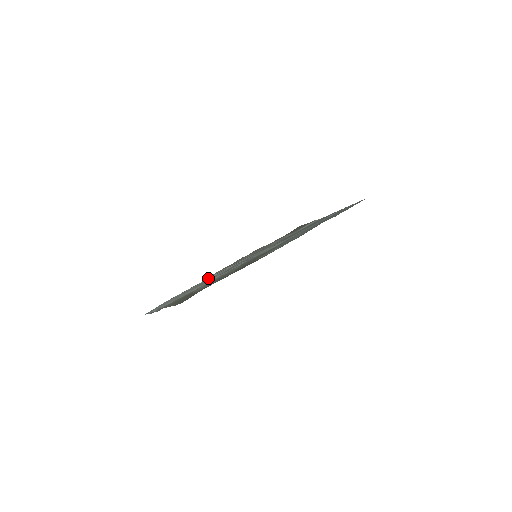
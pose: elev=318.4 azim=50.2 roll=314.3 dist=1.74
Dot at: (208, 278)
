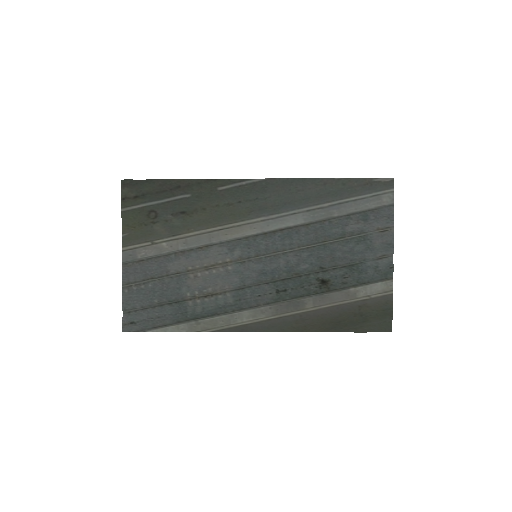
Dot at: (215, 324)
